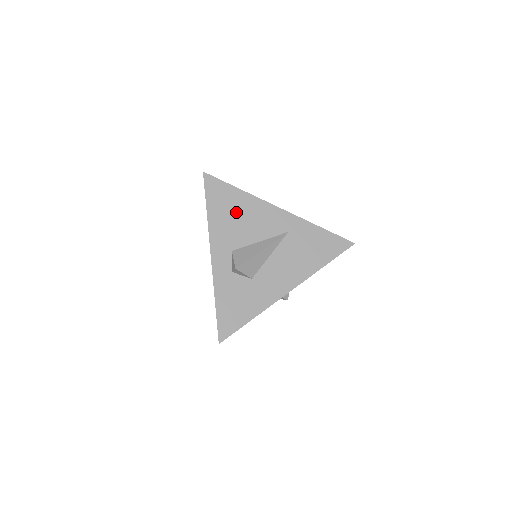
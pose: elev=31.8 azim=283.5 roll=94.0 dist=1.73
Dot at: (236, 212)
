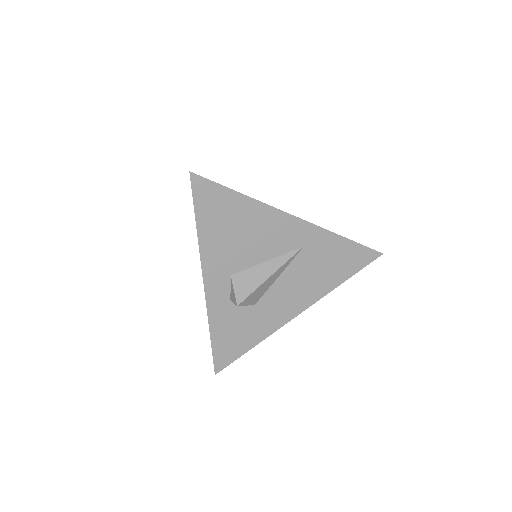
Dot at: (237, 226)
